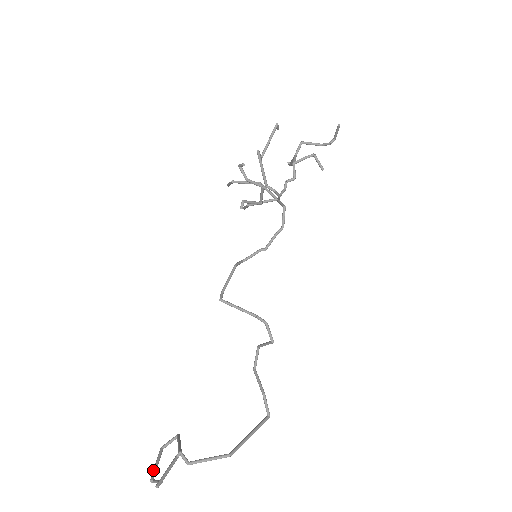
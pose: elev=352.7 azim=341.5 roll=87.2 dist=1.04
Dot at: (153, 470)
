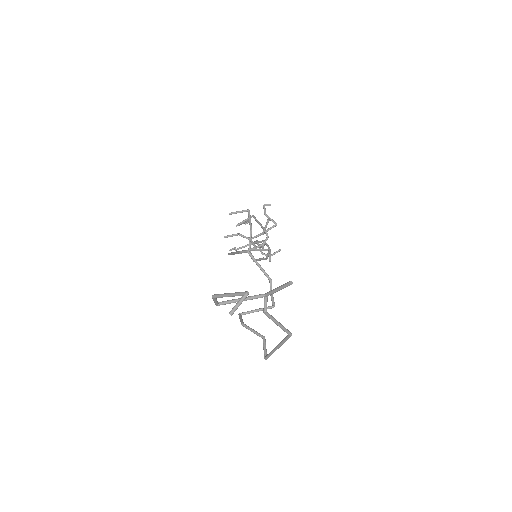
Dot at: occluded
